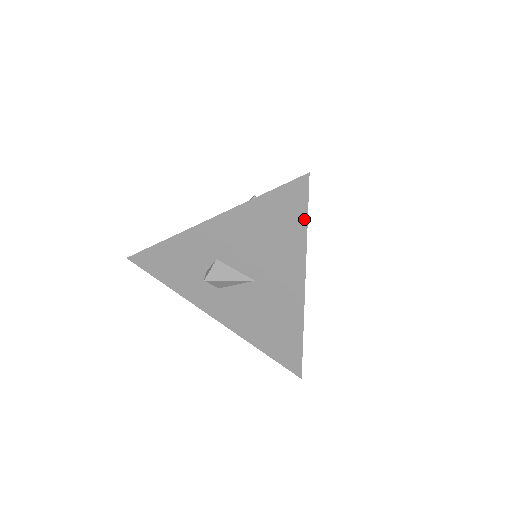
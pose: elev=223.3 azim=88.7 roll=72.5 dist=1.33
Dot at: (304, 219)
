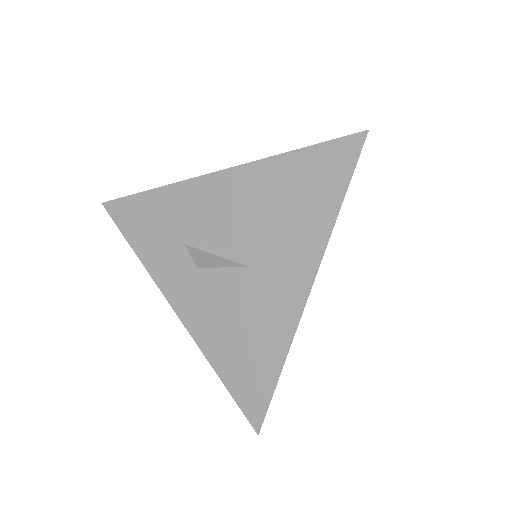
Dot at: (342, 191)
